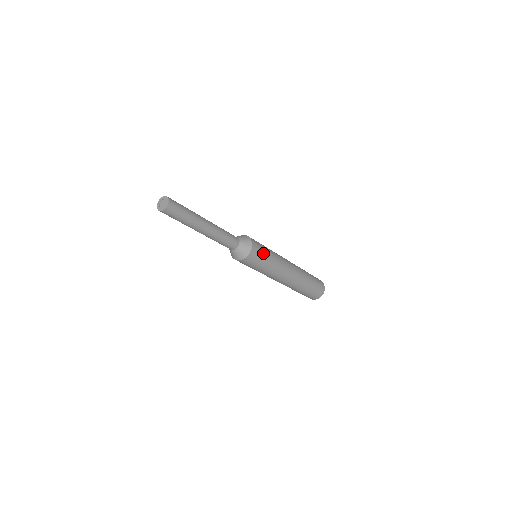
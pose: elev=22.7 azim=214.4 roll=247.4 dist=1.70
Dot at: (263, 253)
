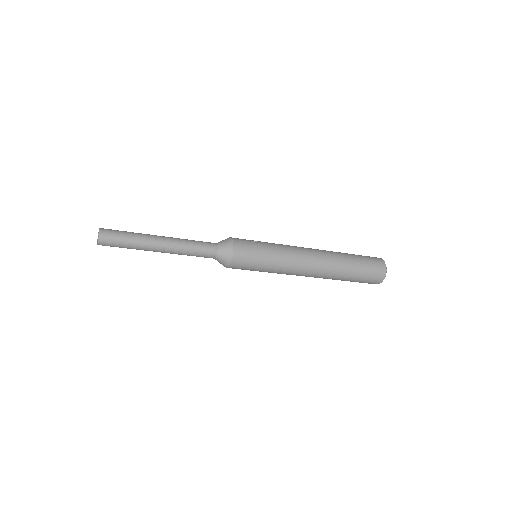
Dot at: (254, 242)
